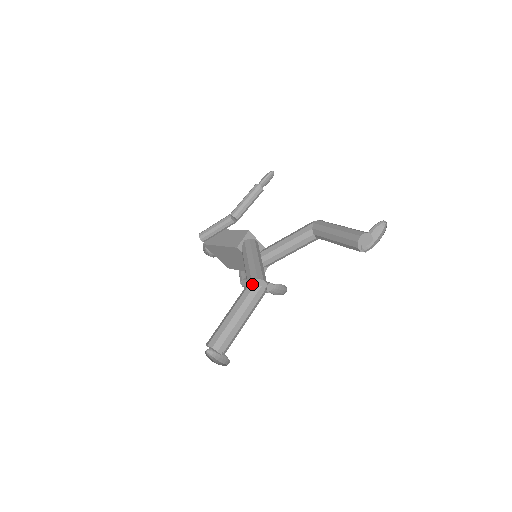
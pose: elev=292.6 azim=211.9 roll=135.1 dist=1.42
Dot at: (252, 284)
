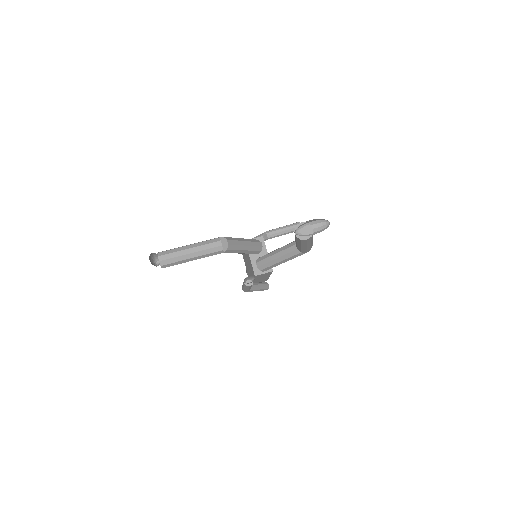
Dot at: occluded
